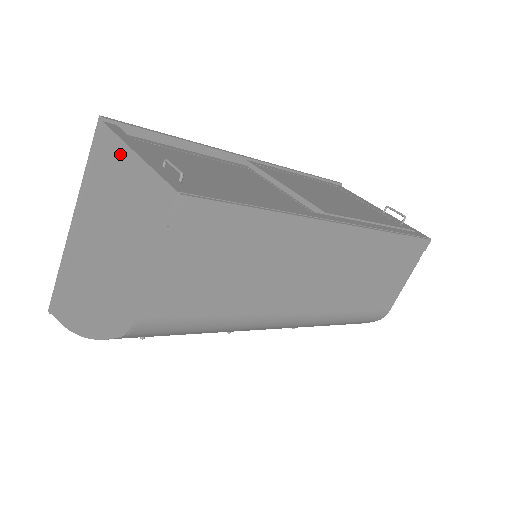
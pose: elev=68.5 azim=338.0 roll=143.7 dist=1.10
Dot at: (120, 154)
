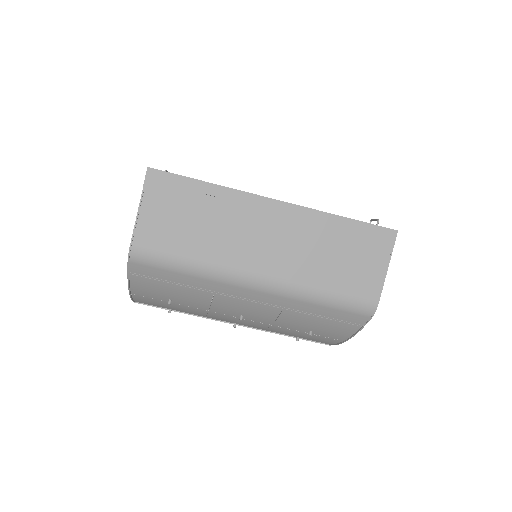
Dot at: occluded
